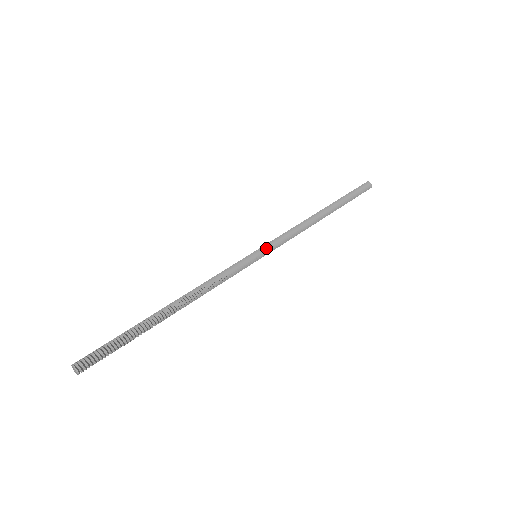
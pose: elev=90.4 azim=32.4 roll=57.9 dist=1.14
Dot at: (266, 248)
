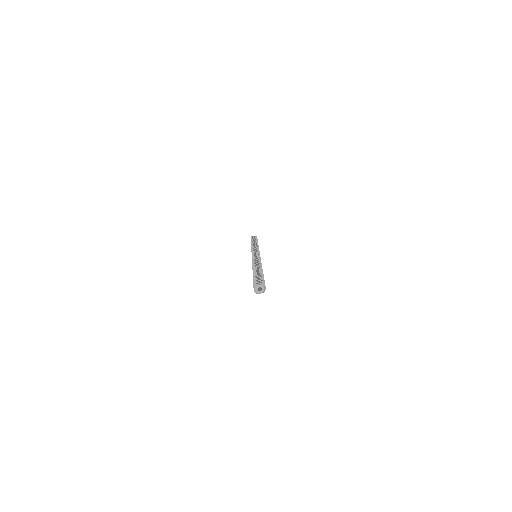
Dot at: occluded
